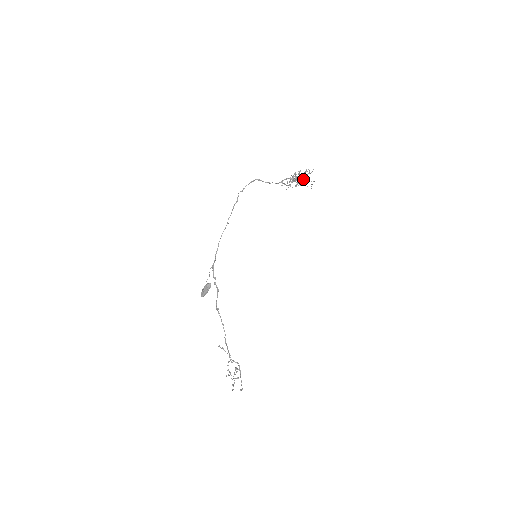
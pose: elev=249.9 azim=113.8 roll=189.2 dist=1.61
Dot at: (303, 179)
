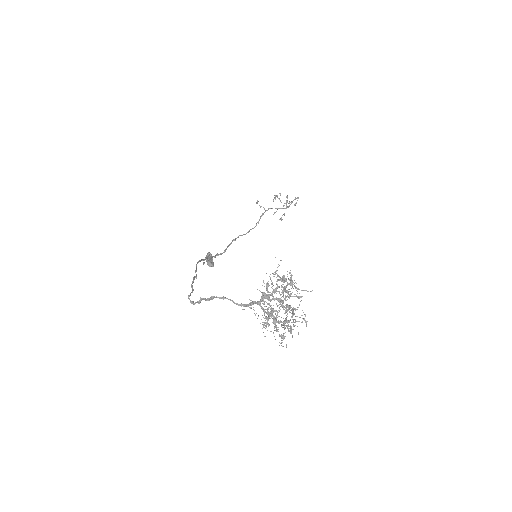
Dot at: (283, 325)
